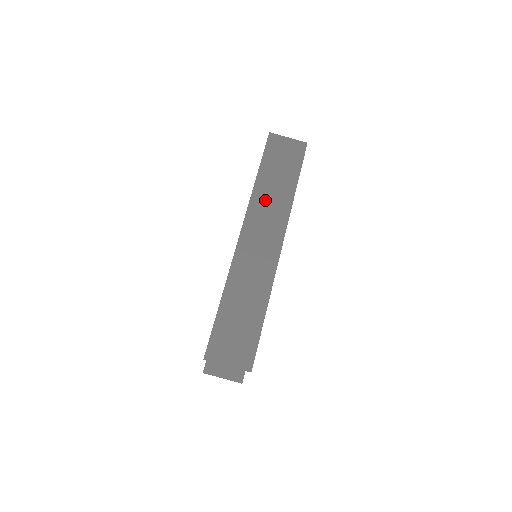
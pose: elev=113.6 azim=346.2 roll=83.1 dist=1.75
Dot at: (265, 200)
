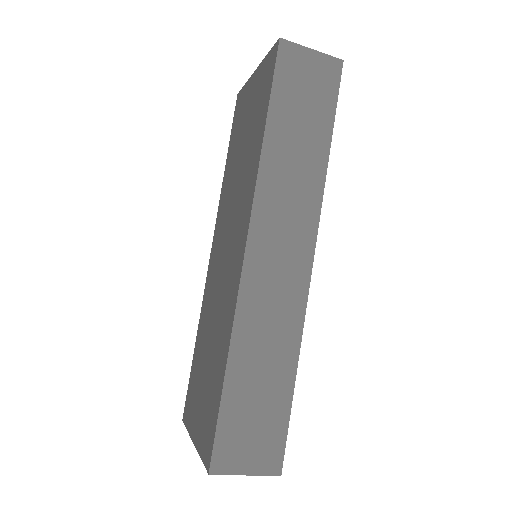
Dot at: (281, 180)
